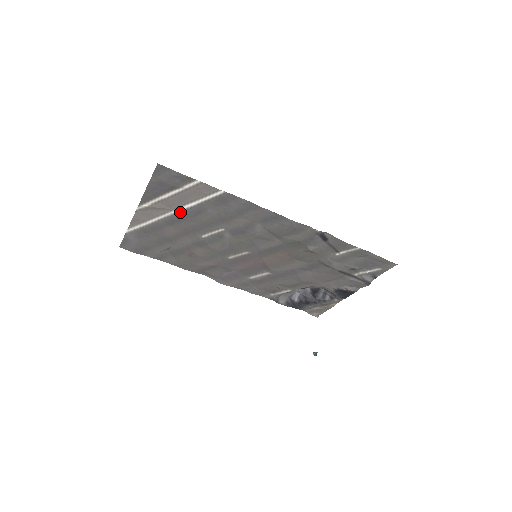
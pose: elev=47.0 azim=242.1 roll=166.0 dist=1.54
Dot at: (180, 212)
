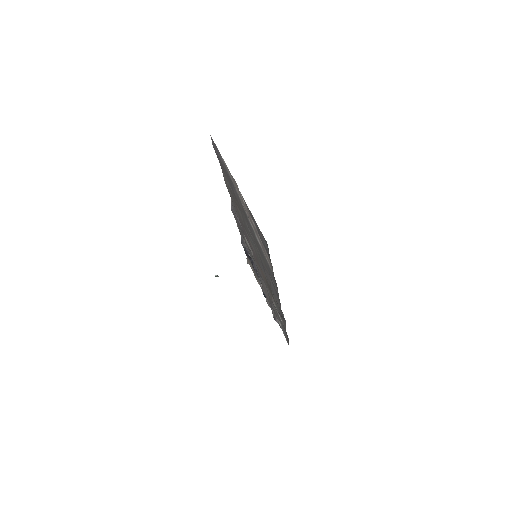
Dot at: (251, 225)
